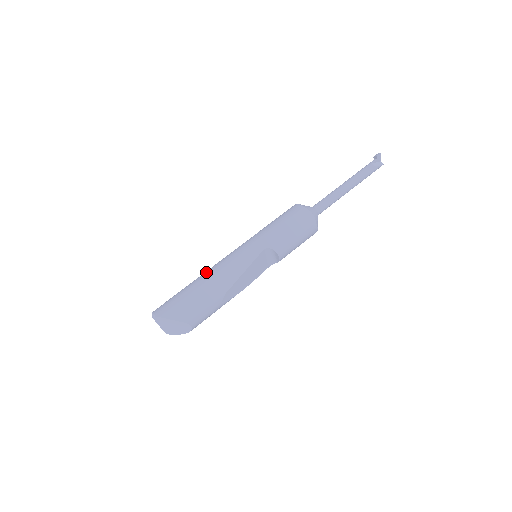
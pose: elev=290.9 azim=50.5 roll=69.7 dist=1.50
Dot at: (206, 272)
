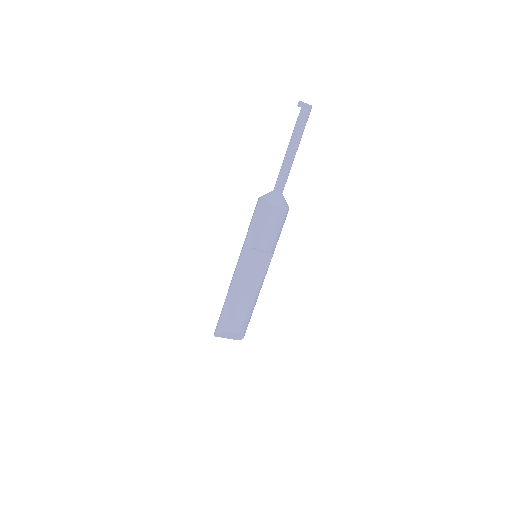
Dot at: occluded
